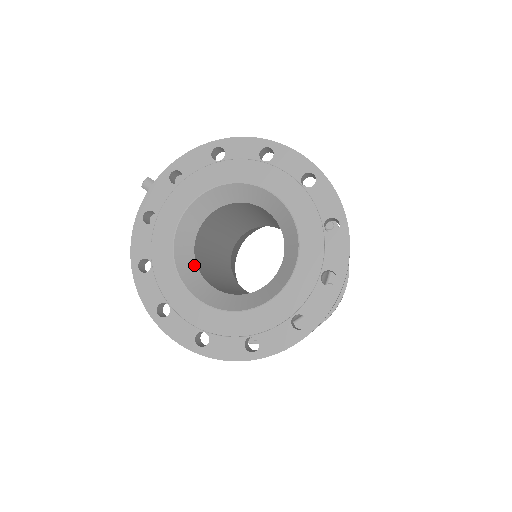
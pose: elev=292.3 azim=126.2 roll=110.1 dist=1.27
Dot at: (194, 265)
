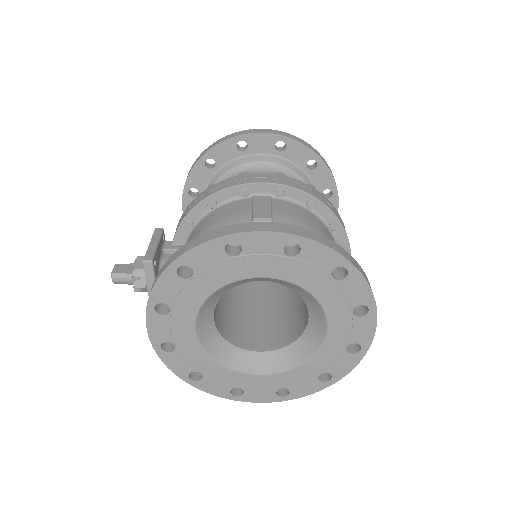
Dot at: (233, 348)
